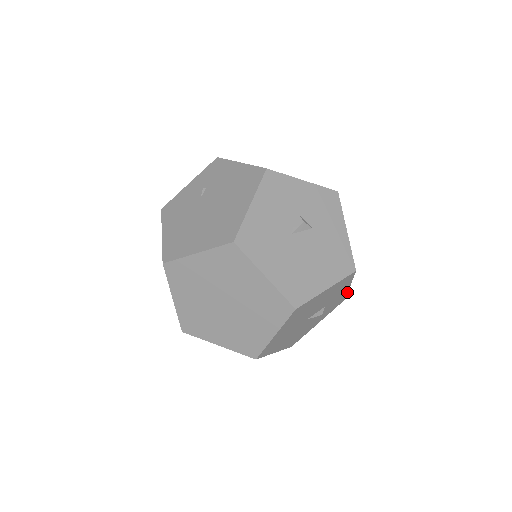
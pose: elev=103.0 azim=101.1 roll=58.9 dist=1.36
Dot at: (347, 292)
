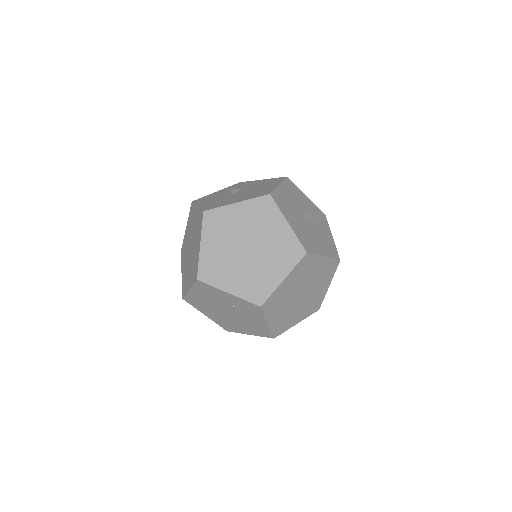
Dot at: (314, 205)
